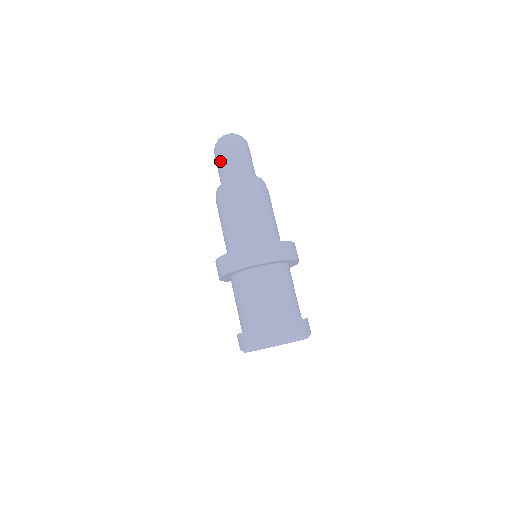
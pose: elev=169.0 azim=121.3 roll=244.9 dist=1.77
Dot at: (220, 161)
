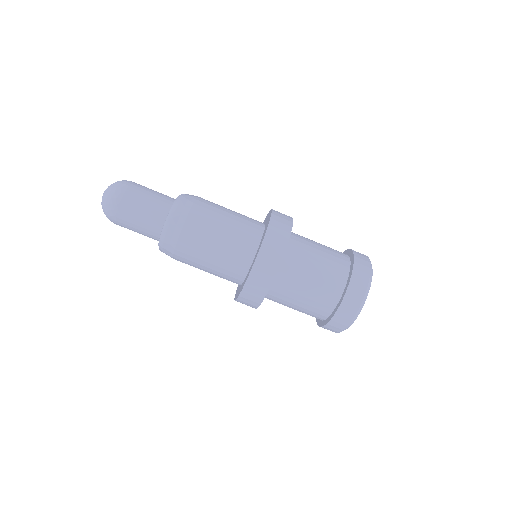
Dot at: (131, 224)
